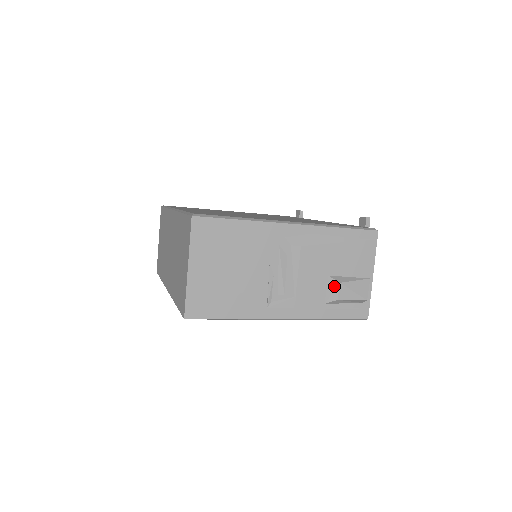
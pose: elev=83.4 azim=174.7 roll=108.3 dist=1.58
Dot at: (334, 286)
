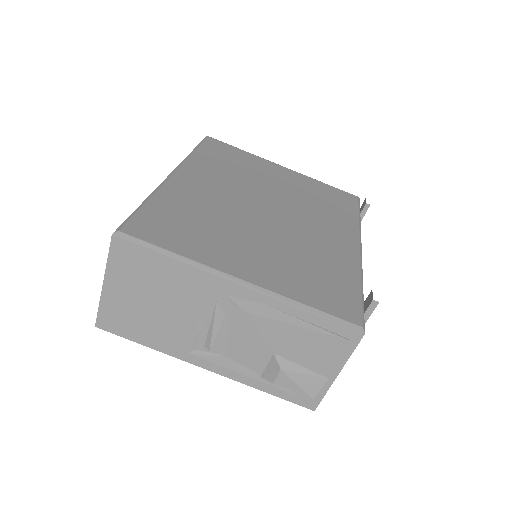
Dot at: (275, 368)
